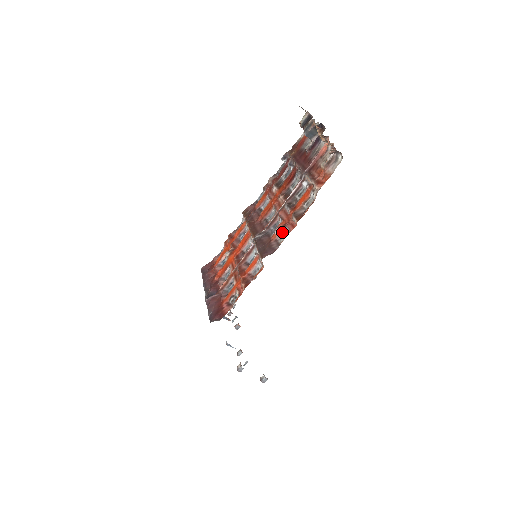
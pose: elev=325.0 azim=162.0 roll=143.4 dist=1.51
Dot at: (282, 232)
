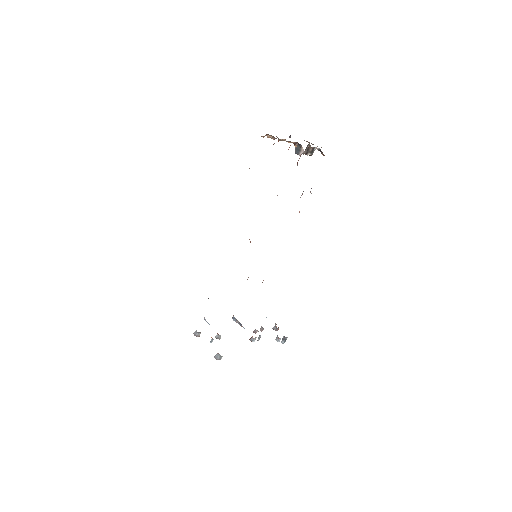
Dot at: occluded
